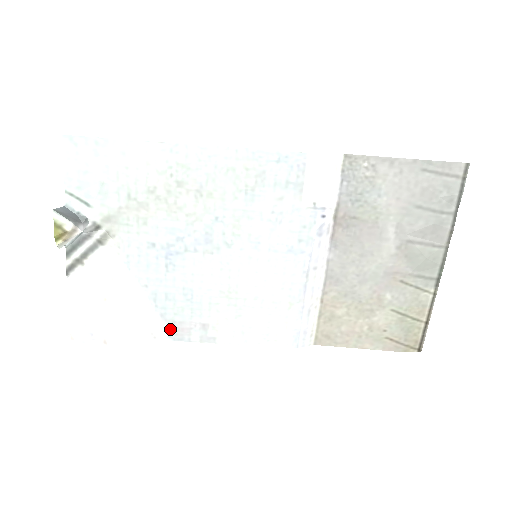
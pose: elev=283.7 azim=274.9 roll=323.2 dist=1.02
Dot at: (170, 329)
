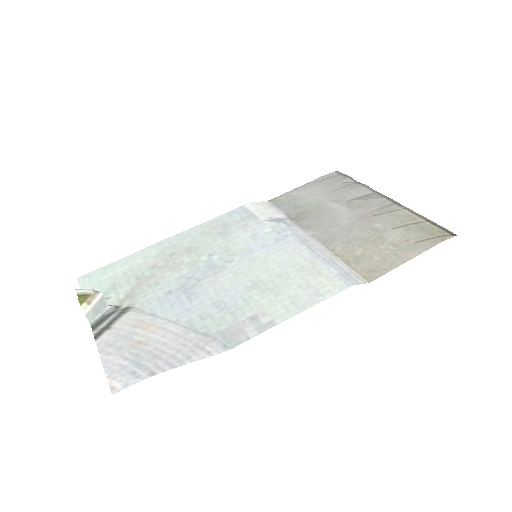
Dot at: (221, 341)
